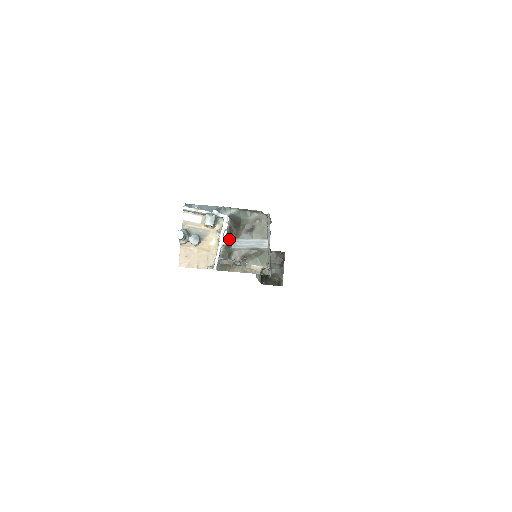
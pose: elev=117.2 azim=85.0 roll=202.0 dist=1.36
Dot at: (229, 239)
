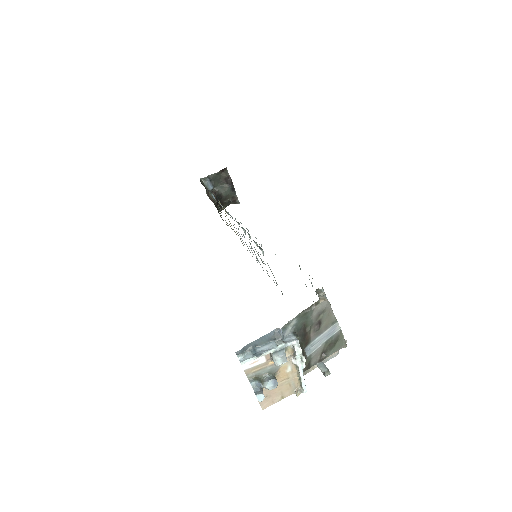
Dot at: (303, 353)
